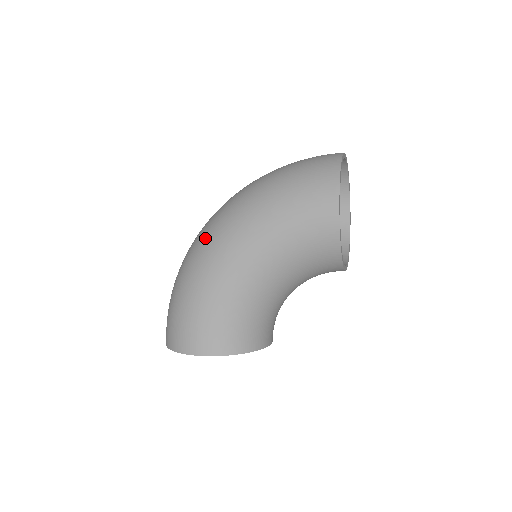
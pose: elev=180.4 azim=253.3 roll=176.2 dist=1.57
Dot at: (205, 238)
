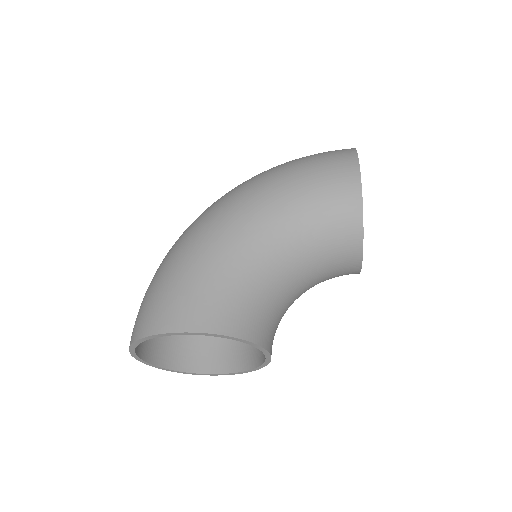
Dot at: (205, 212)
